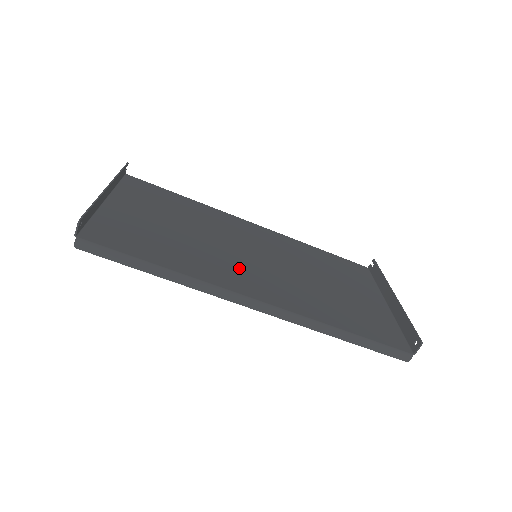
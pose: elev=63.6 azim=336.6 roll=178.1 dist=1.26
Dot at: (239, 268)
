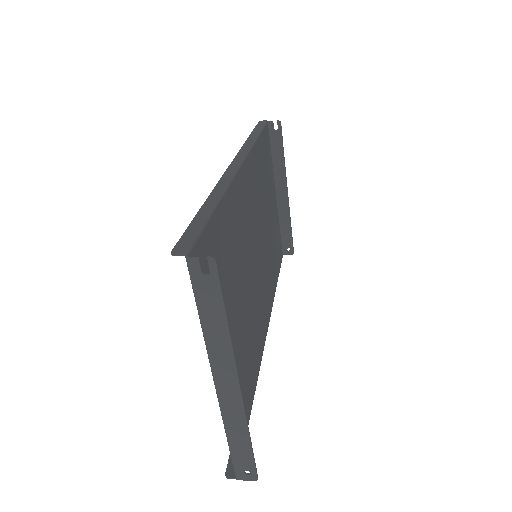
Dot at: (259, 305)
